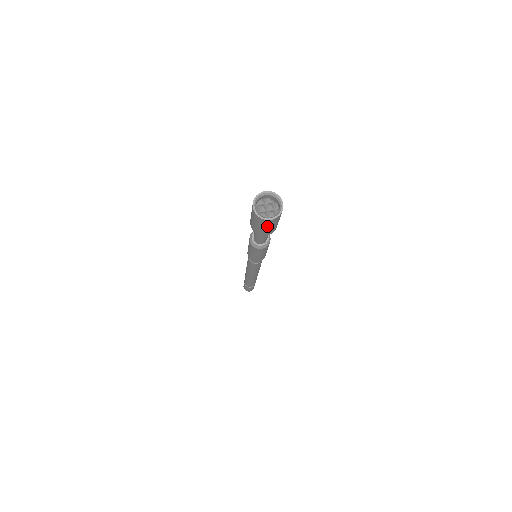
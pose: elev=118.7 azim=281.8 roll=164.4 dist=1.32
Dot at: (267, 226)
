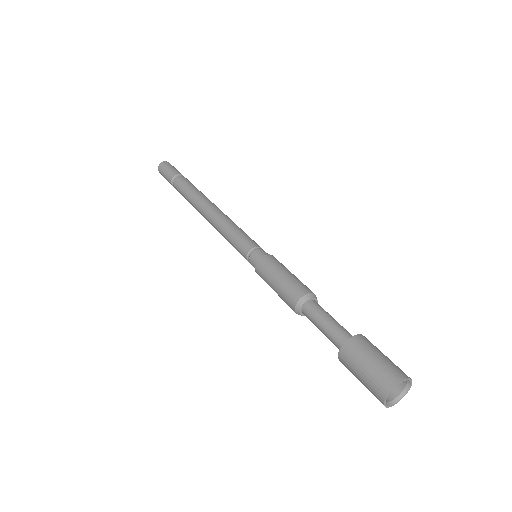
Dot at: occluded
